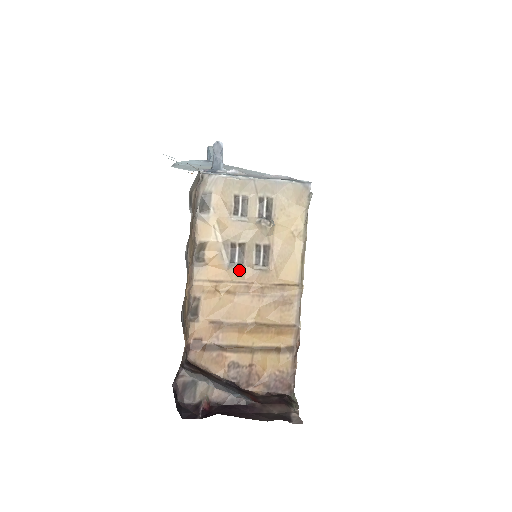
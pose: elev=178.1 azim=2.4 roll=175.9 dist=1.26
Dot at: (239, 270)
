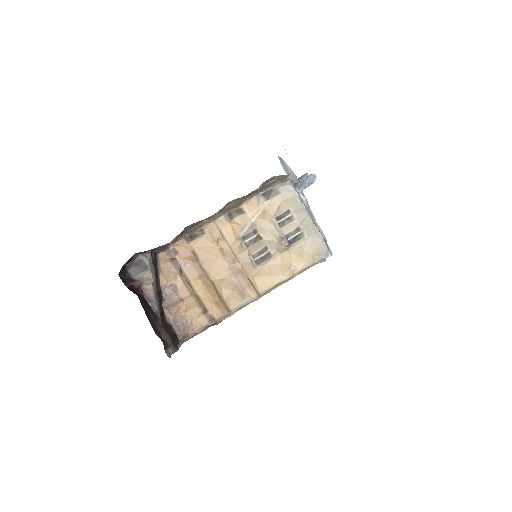
Dot at: (241, 247)
